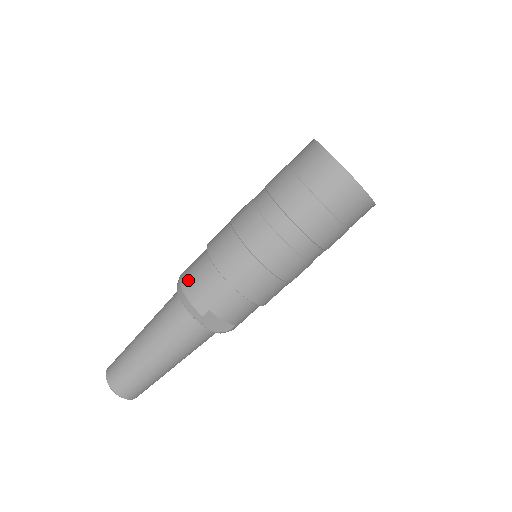
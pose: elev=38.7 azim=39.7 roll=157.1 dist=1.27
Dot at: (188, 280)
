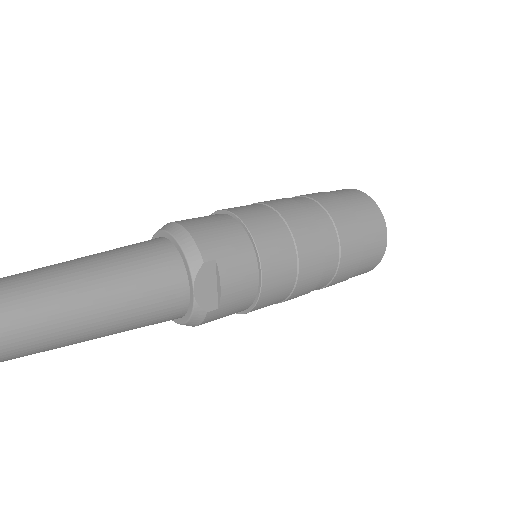
Dot at: (193, 221)
